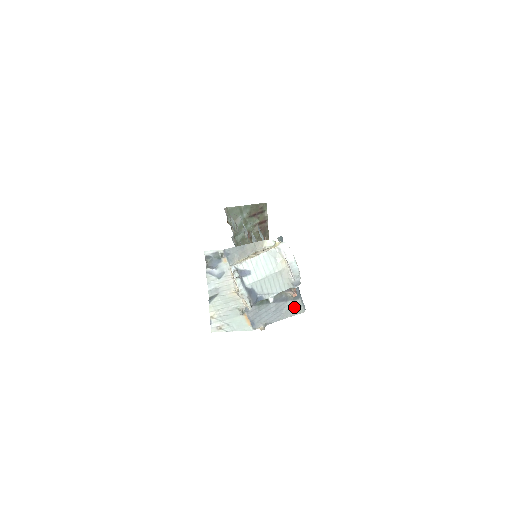
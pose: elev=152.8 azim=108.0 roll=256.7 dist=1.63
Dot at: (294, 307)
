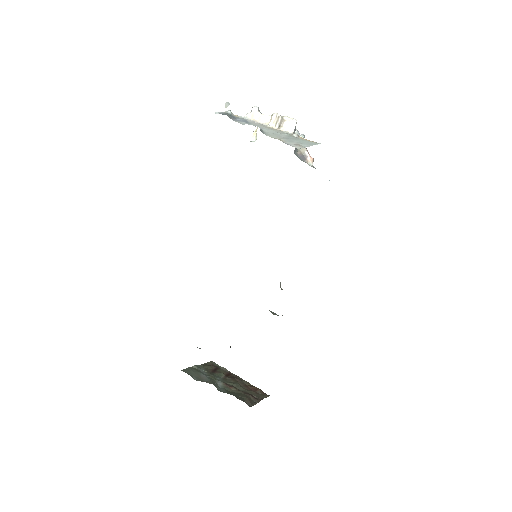
Dot at: occluded
